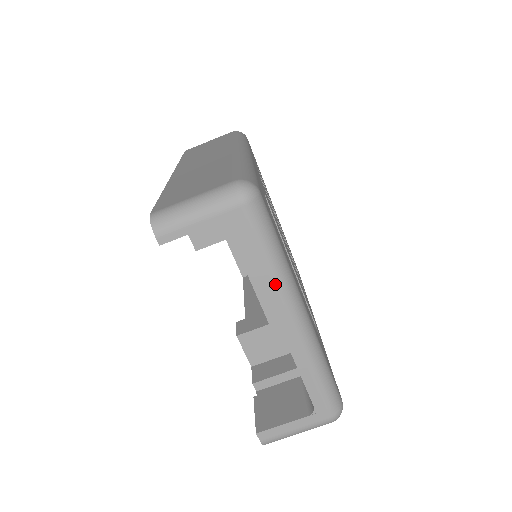
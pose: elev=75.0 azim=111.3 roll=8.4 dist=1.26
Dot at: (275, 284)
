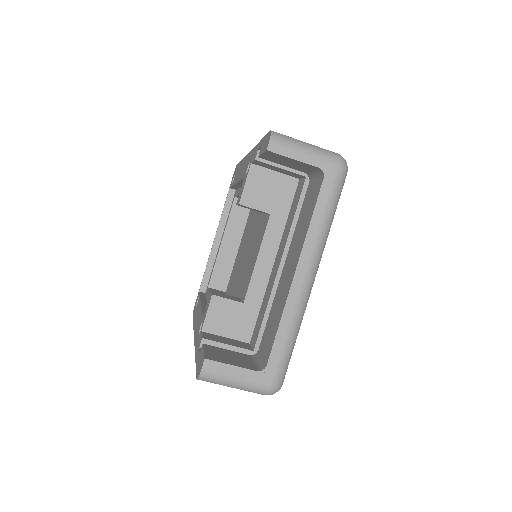
Dot at: (316, 238)
